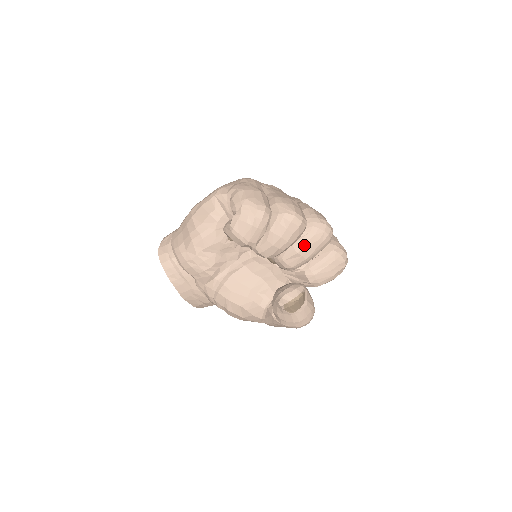
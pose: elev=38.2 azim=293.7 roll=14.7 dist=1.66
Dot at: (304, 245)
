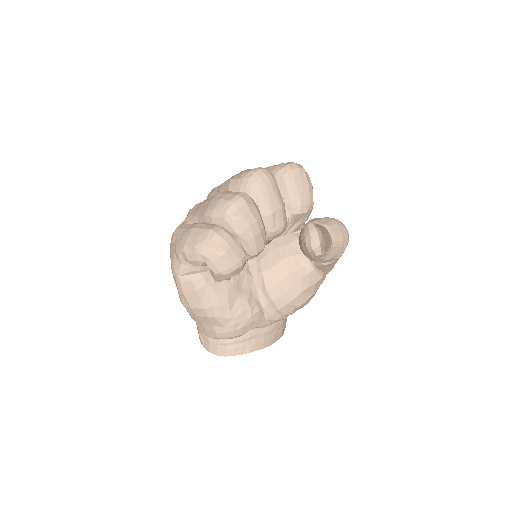
Dot at: (266, 204)
